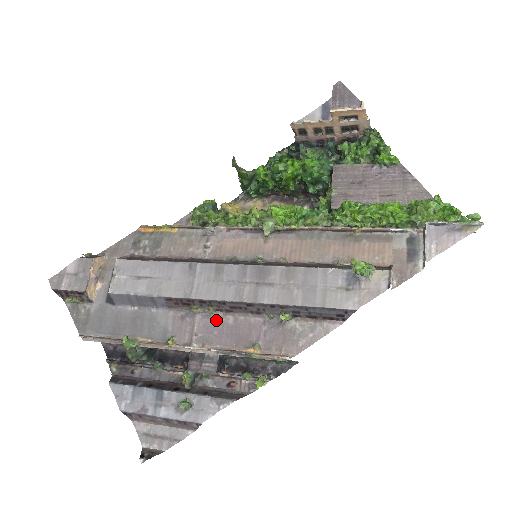
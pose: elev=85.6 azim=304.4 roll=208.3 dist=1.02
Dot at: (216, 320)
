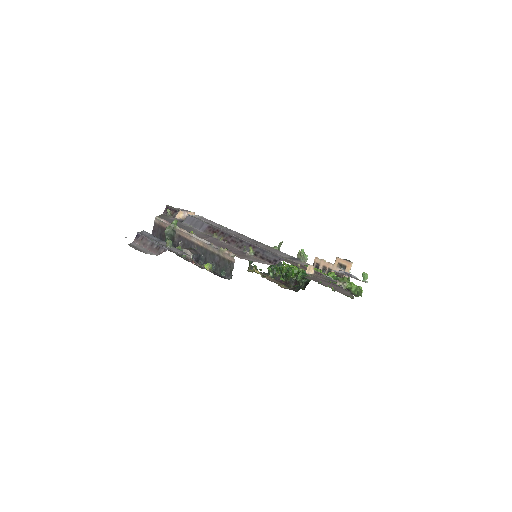
Dot at: (219, 241)
